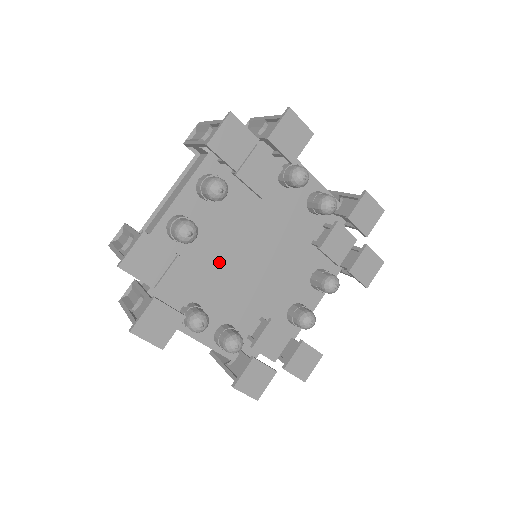
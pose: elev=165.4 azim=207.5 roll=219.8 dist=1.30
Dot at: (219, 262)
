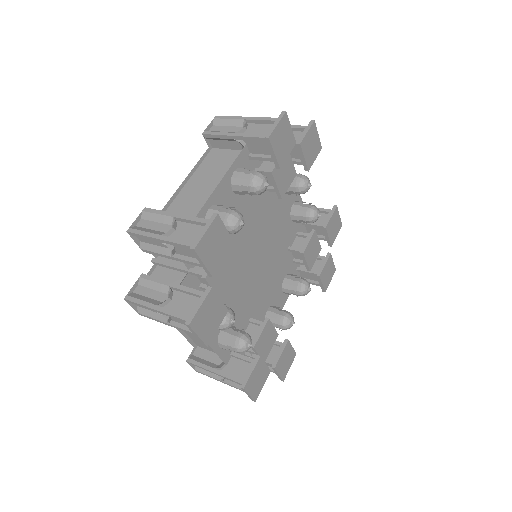
Dot at: occluded
